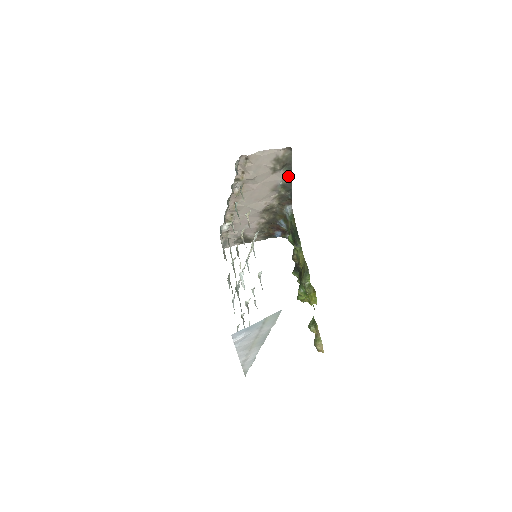
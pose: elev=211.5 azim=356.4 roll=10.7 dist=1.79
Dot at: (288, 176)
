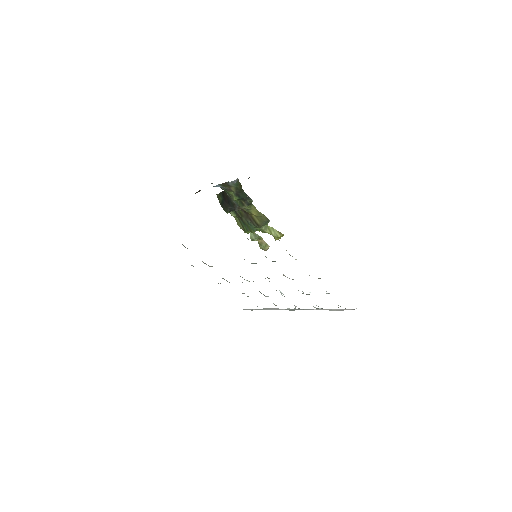
Dot at: occluded
